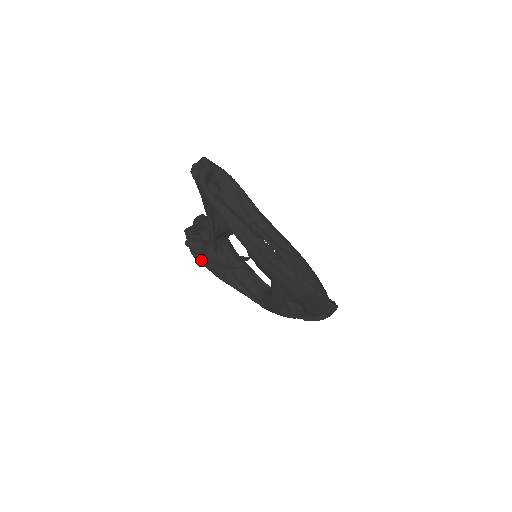
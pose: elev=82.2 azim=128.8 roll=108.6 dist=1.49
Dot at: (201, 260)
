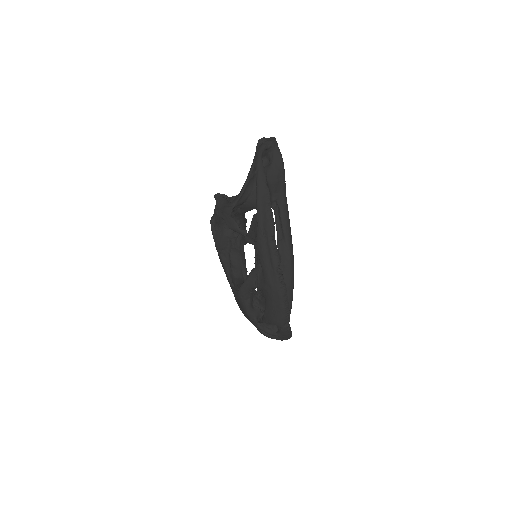
Dot at: (214, 228)
